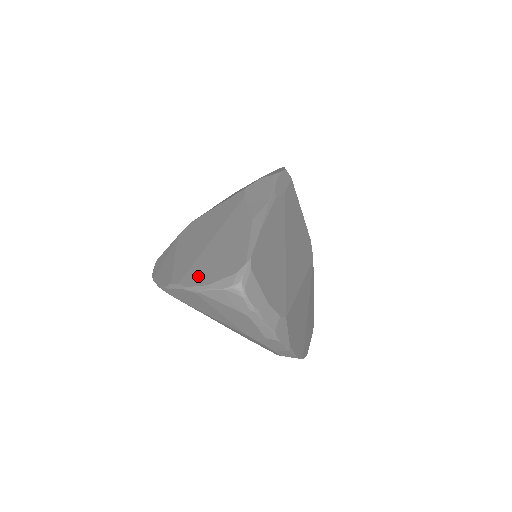
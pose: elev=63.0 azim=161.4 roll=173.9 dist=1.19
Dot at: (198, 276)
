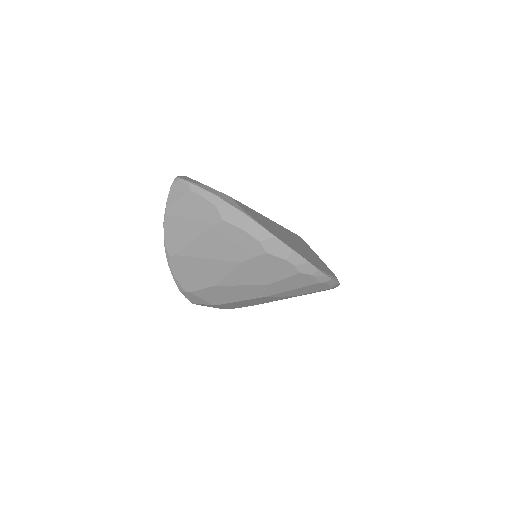
Dot at: occluded
